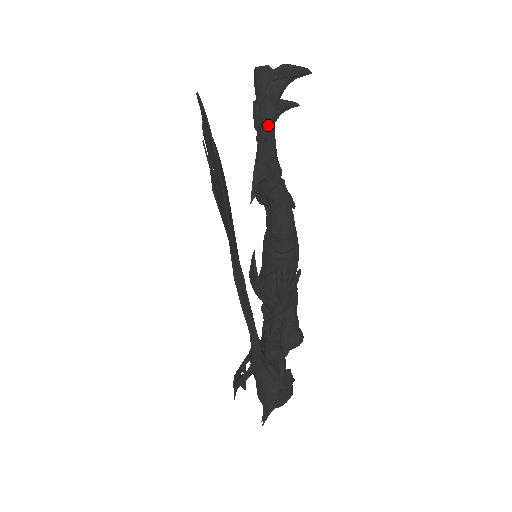
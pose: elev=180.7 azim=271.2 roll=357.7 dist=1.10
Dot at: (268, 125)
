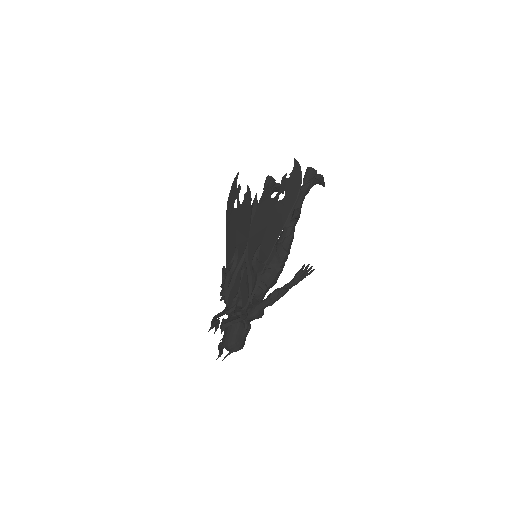
Dot at: (305, 195)
